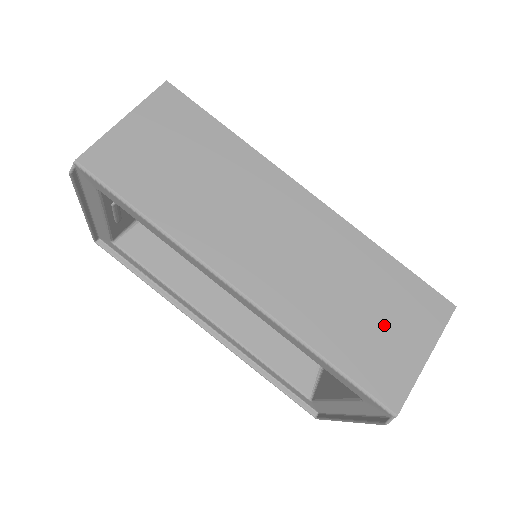
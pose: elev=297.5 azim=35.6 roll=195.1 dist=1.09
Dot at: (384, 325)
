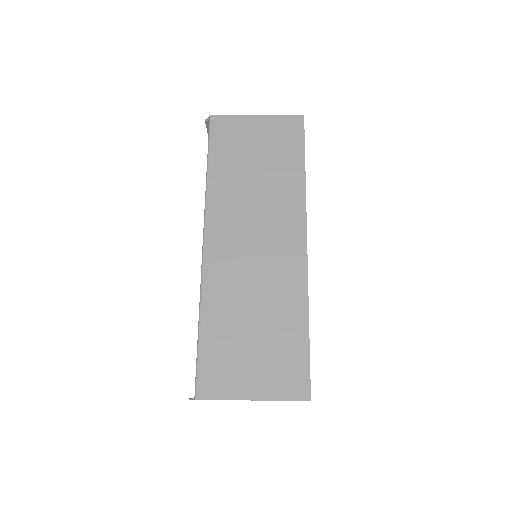
Dot at: (252, 352)
